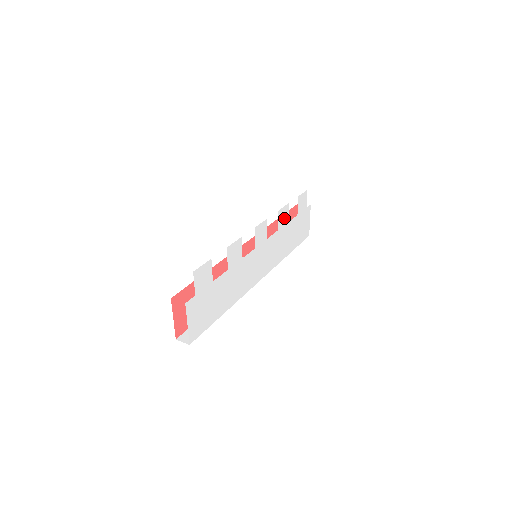
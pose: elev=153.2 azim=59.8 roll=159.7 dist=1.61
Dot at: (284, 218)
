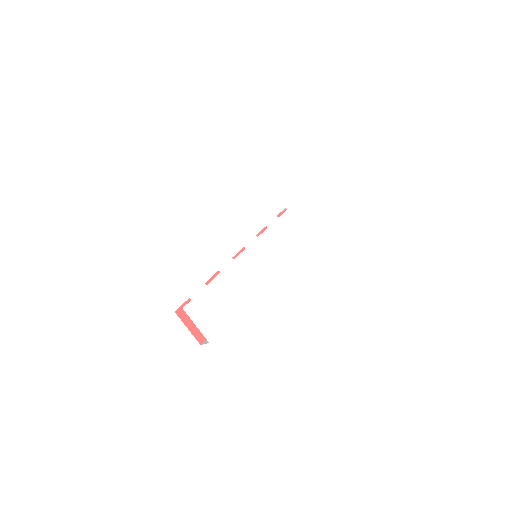
Dot at: (270, 216)
